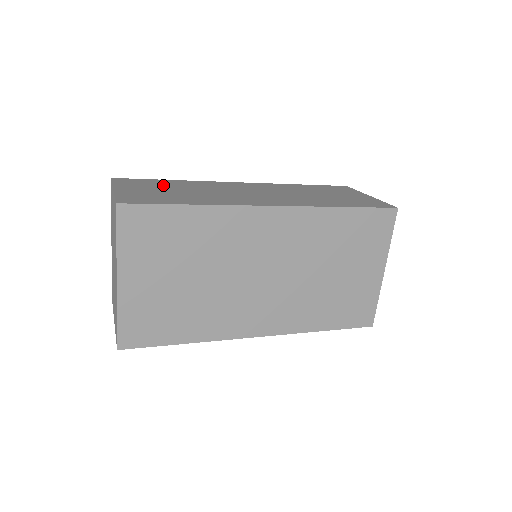
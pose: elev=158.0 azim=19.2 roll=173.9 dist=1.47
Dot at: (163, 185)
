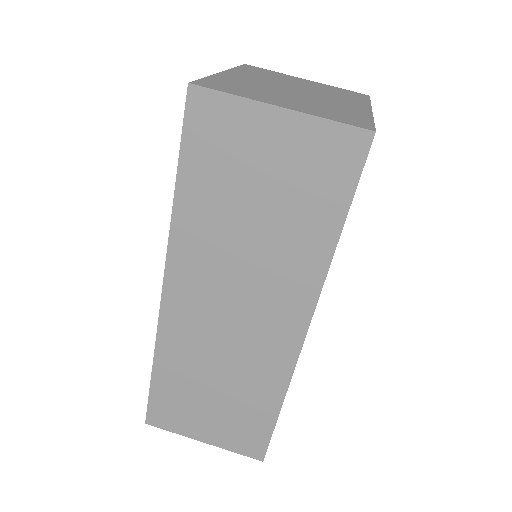
Dot at: (185, 394)
